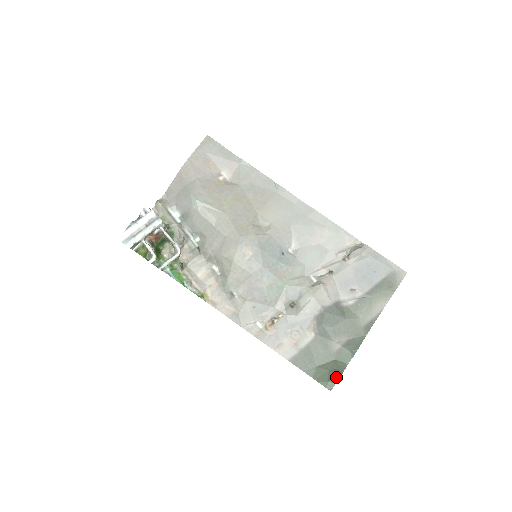
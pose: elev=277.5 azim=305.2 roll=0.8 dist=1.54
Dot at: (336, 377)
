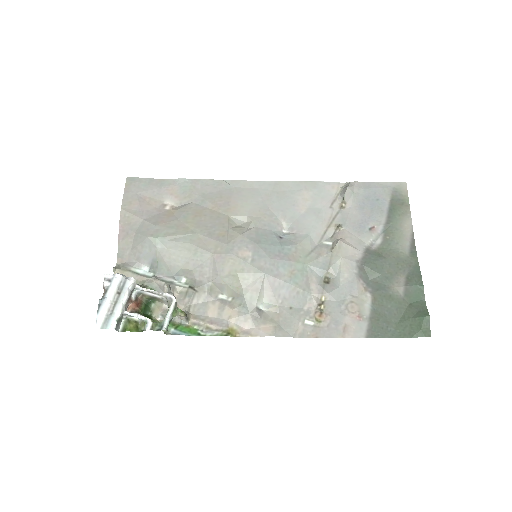
Dot at: (425, 318)
